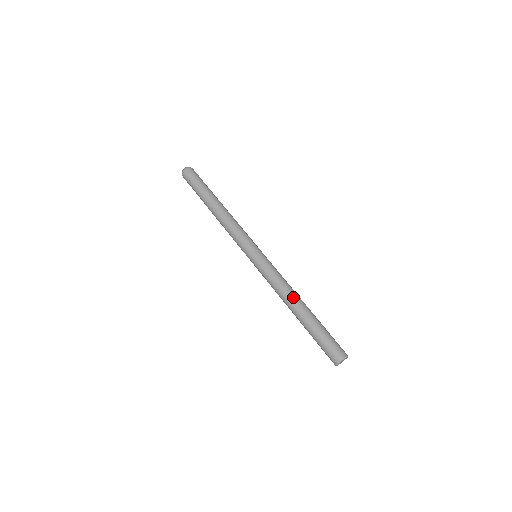
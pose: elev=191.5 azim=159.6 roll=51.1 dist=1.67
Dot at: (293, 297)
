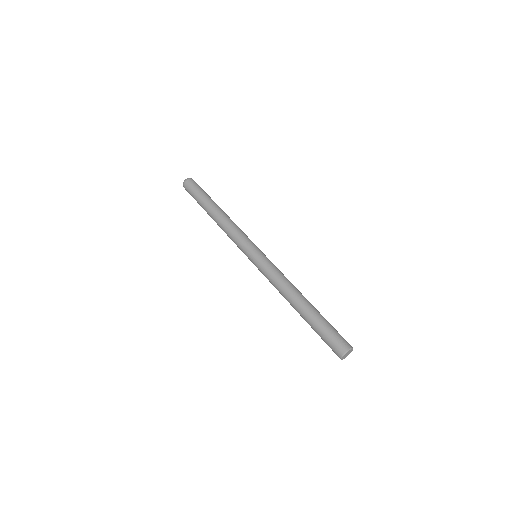
Dot at: (299, 291)
